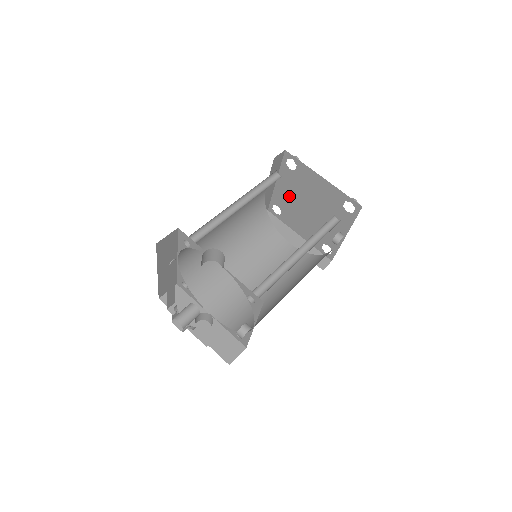
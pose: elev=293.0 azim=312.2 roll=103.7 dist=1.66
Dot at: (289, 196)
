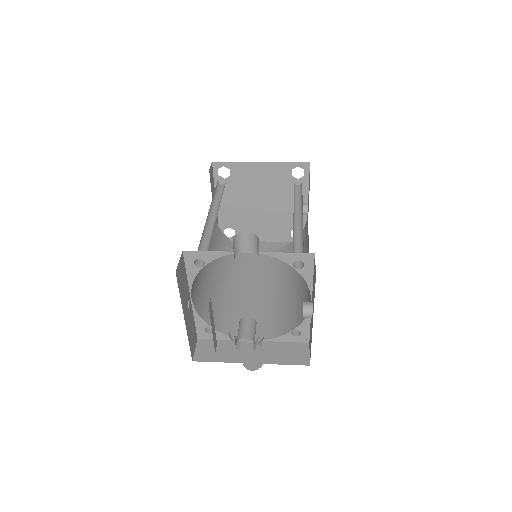
Dot at: (236, 208)
